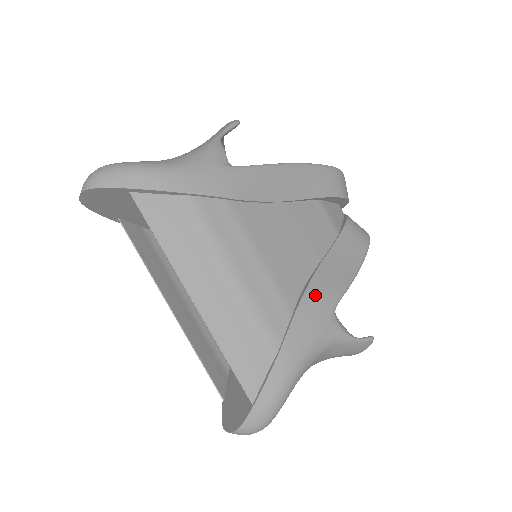
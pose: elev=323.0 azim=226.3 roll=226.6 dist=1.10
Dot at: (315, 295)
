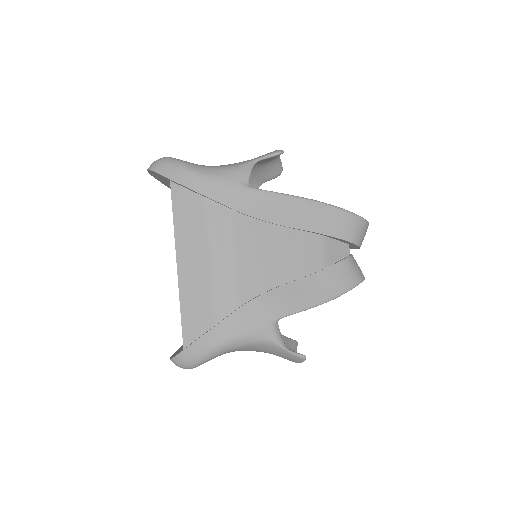
Dot at: (265, 303)
